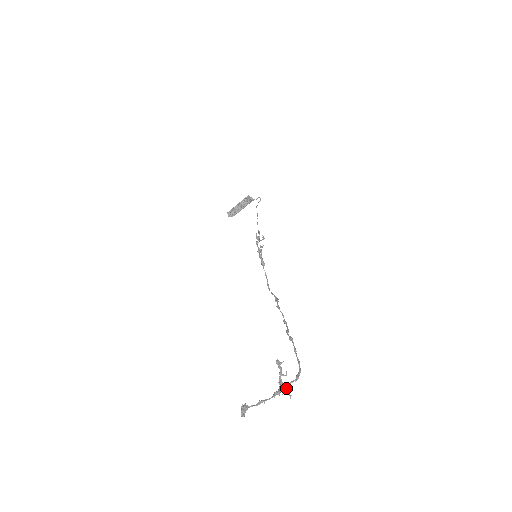
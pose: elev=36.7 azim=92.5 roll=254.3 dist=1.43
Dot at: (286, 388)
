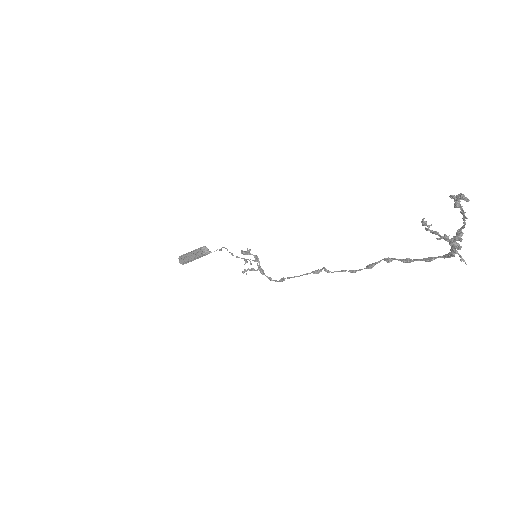
Dot at: (455, 250)
